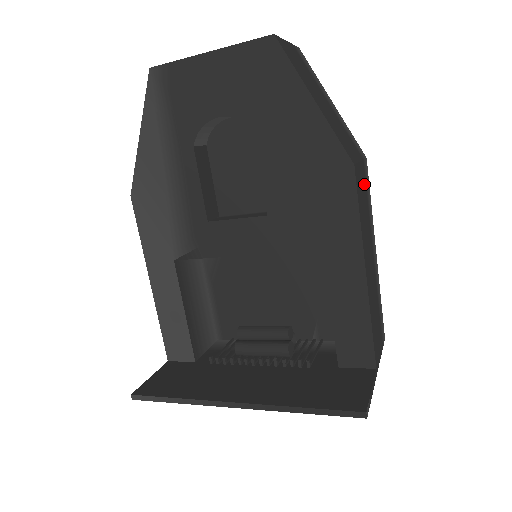
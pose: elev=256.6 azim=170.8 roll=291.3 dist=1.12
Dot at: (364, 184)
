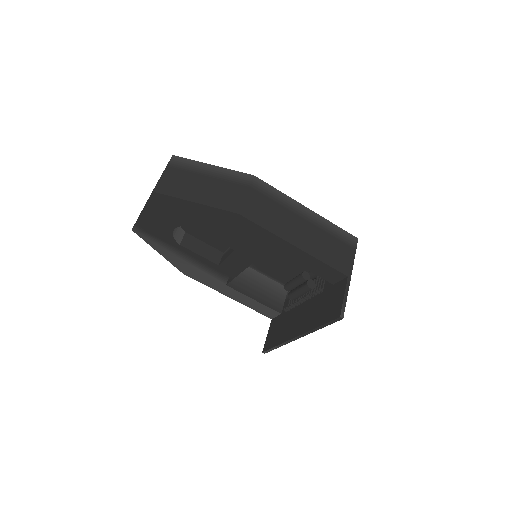
Dot at: (260, 199)
